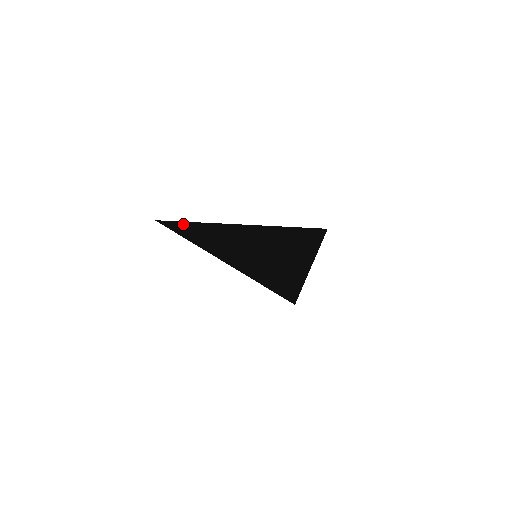
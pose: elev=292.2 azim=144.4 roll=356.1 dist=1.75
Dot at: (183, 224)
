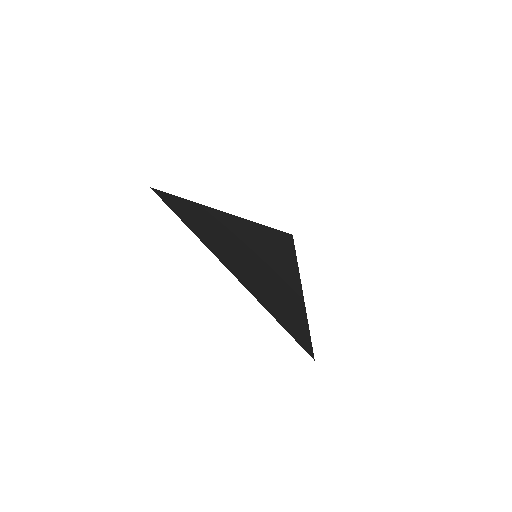
Dot at: (181, 216)
